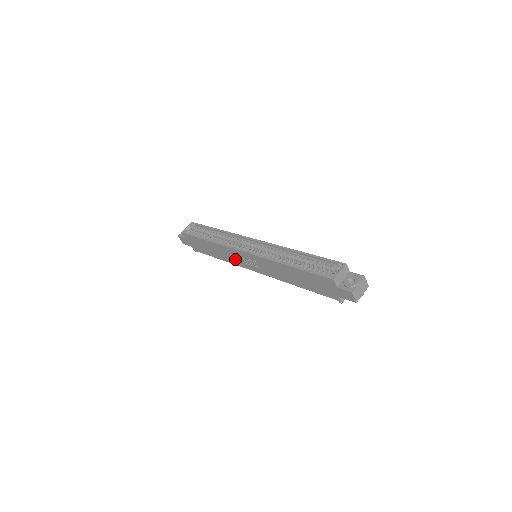
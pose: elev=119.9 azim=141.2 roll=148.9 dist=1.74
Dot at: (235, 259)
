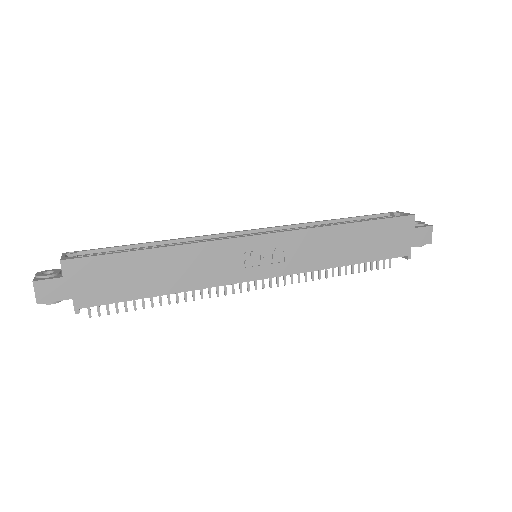
Dot at: (223, 268)
